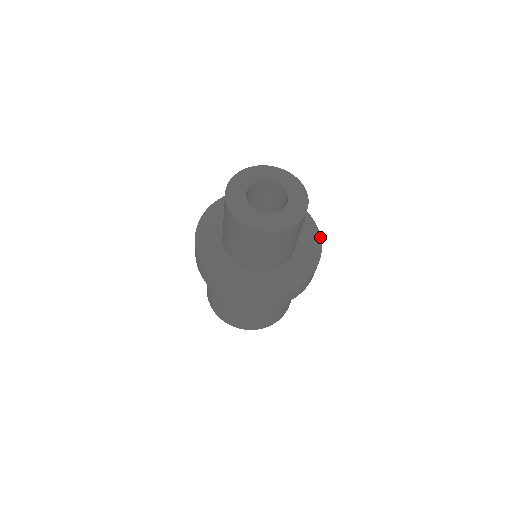
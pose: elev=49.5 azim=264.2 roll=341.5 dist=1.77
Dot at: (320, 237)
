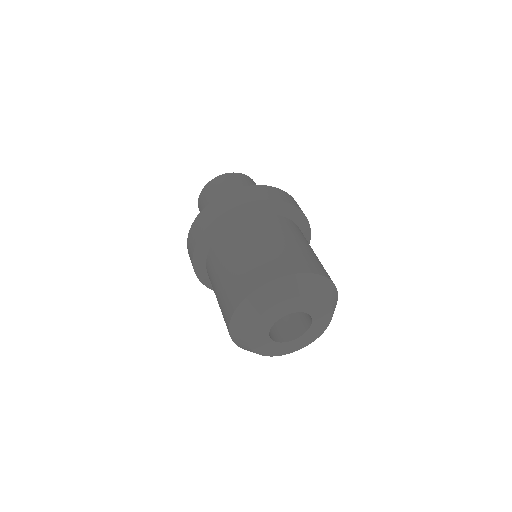
Dot at: occluded
